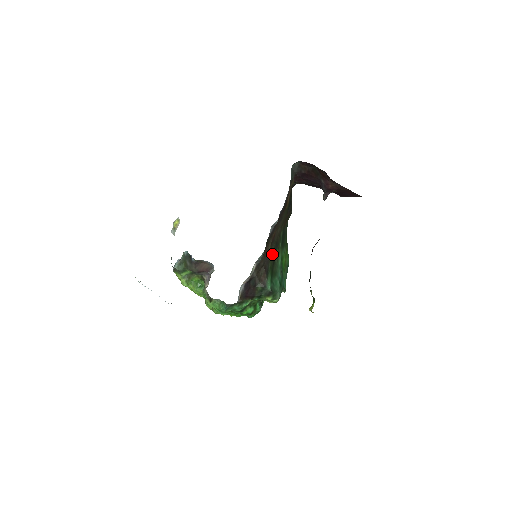
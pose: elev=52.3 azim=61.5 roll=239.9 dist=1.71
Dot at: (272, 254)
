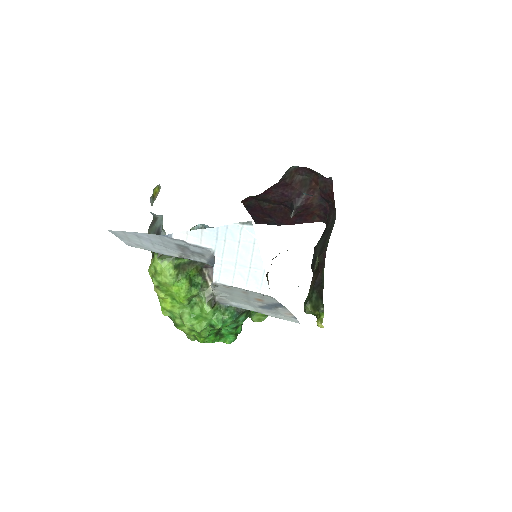
Dot at: occluded
